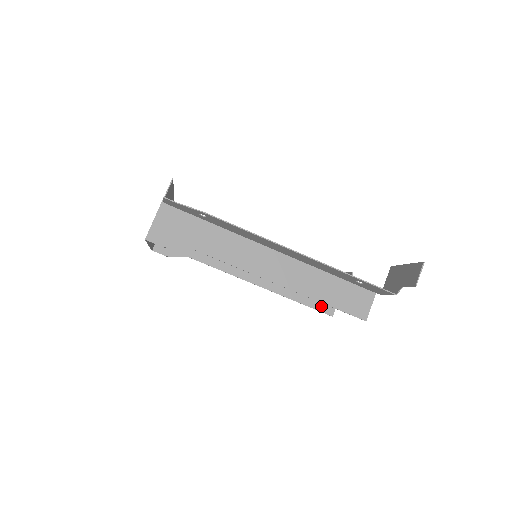
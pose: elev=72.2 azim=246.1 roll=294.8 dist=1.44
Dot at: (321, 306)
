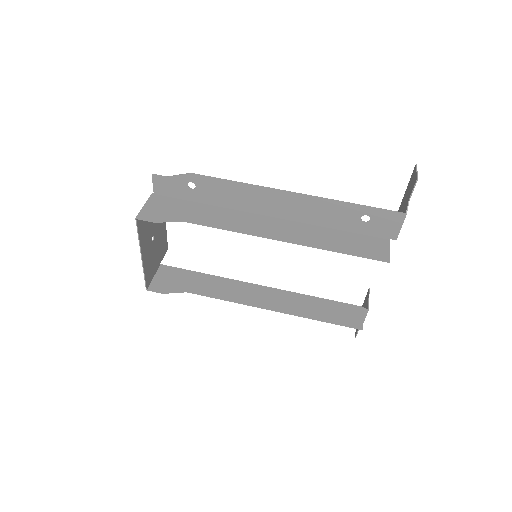
Dot at: (345, 321)
